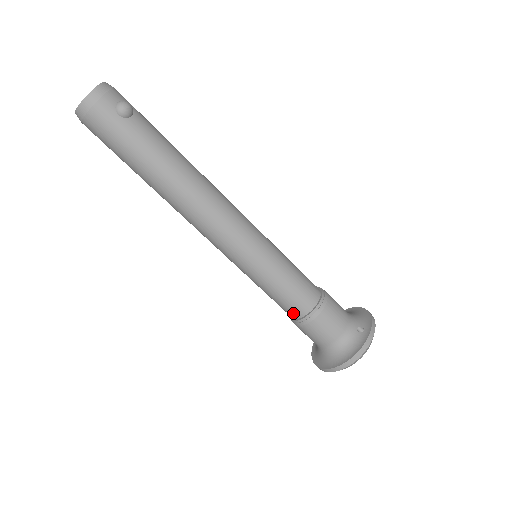
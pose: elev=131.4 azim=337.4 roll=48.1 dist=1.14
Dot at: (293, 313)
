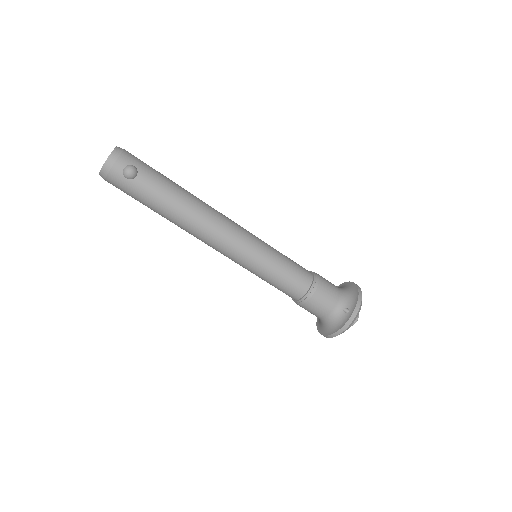
Dot at: (289, 296)
